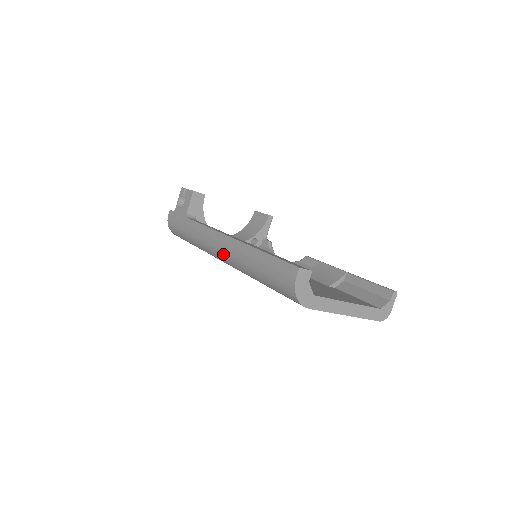
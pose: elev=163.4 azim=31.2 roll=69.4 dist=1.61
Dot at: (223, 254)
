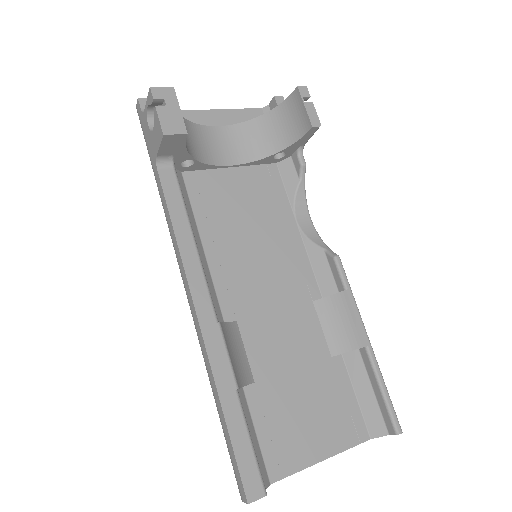
Dot at: occluded
